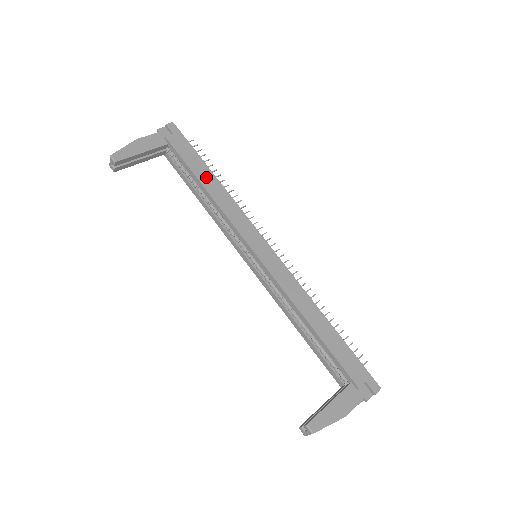
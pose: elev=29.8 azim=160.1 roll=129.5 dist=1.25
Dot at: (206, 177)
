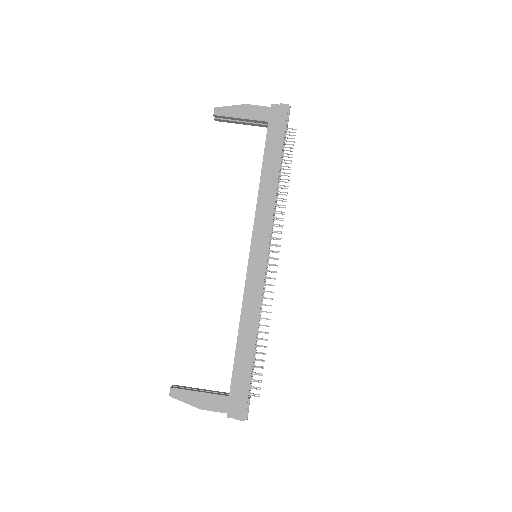
Dot at: (270, 168)
